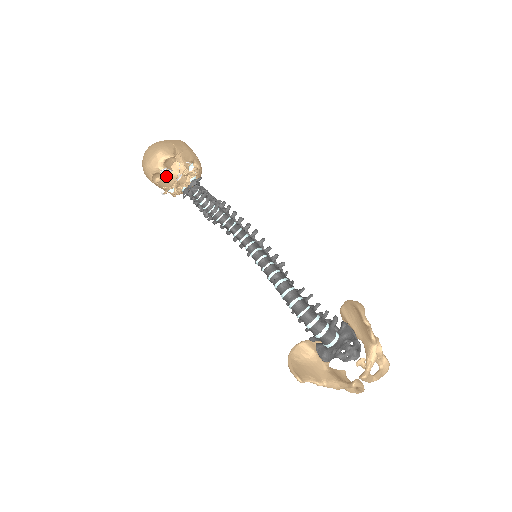
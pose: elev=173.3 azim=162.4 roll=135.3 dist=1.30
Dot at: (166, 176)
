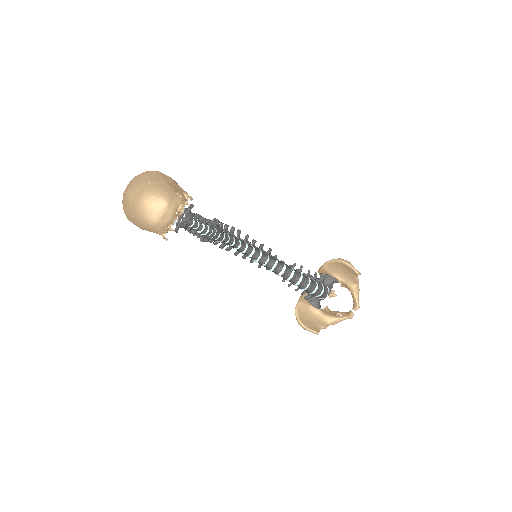
Dot at: occluded
